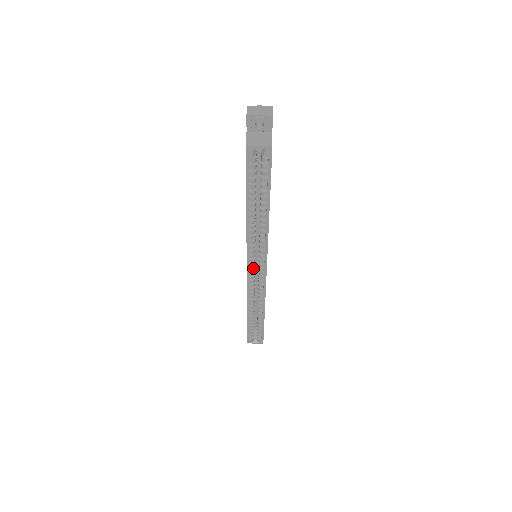
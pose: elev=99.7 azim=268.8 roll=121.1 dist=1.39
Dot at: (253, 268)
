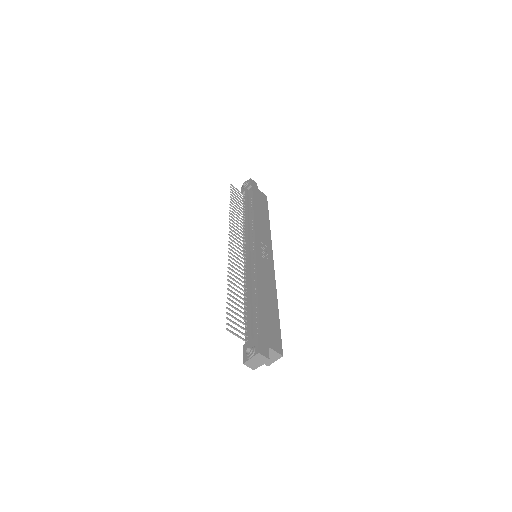
Dot at: occluded
